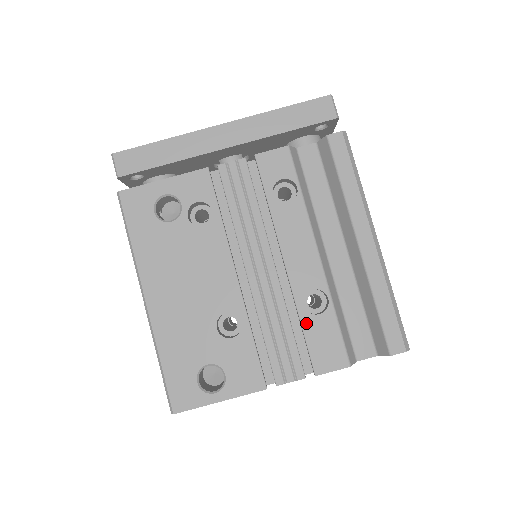
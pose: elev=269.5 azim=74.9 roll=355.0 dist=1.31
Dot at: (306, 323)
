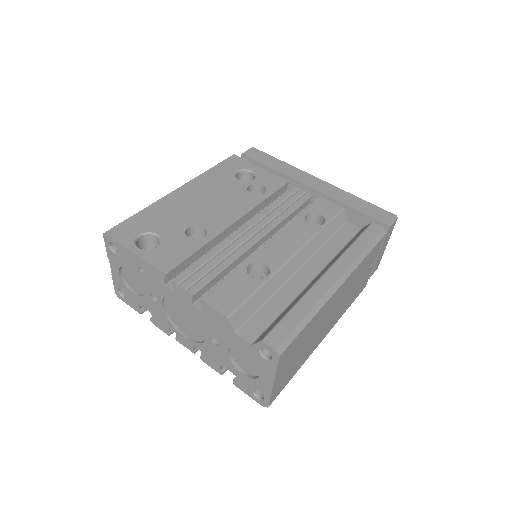
Dot at: (237, 272)
